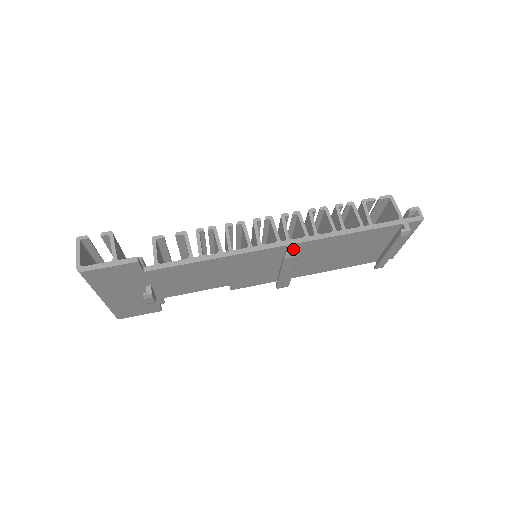
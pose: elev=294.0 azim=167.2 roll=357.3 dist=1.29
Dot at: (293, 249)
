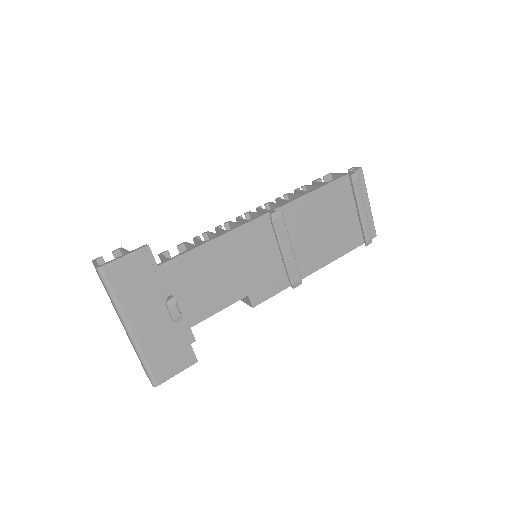
Dot at: (275, 211)
